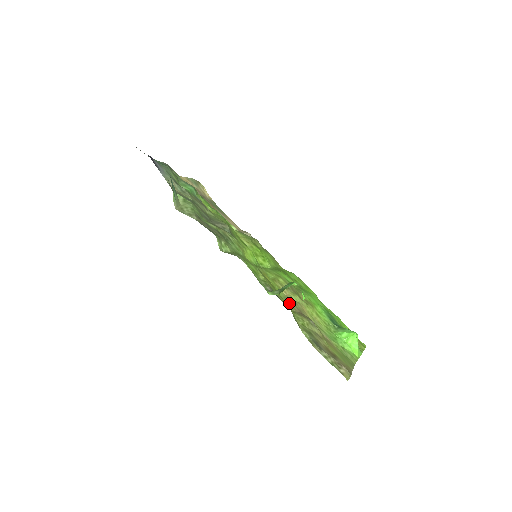
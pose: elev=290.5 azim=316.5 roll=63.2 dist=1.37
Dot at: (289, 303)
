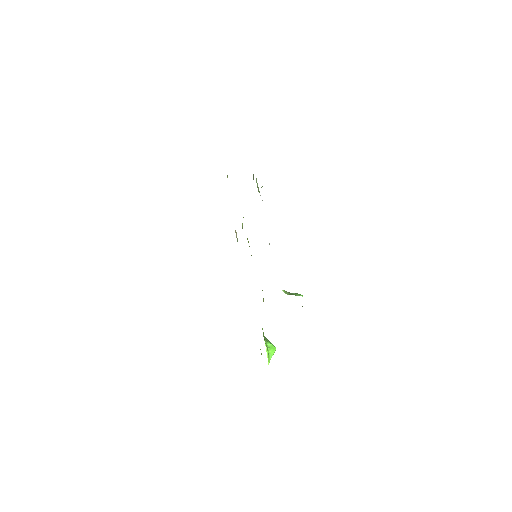
Dot at: occluded
